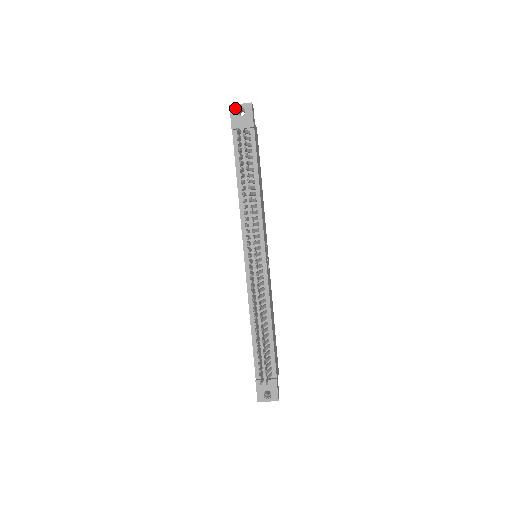
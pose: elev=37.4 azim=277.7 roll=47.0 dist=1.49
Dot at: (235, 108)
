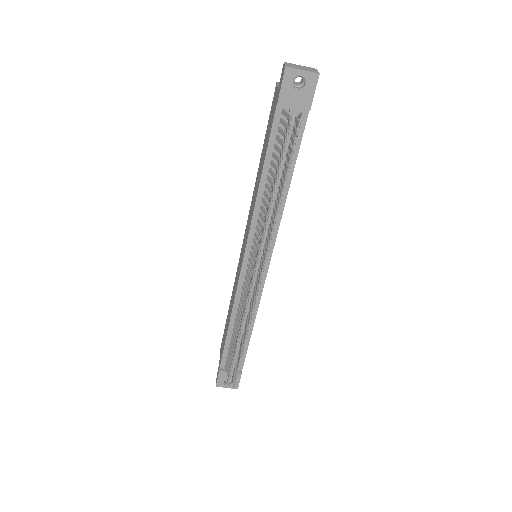
Dot at: (292, 74)
